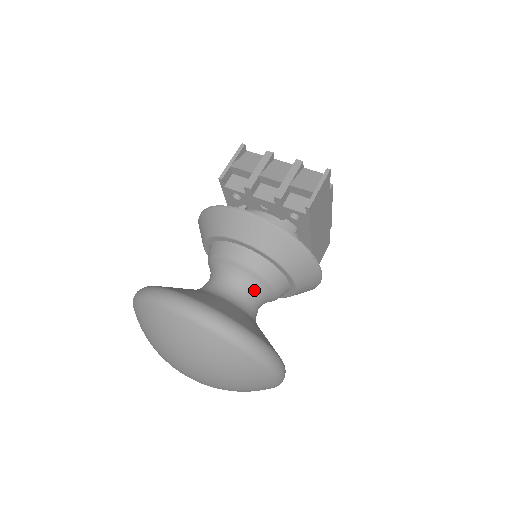
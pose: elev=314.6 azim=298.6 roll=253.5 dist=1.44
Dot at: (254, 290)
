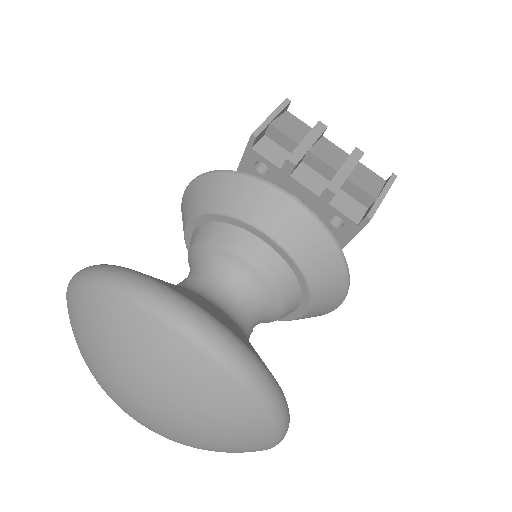
Dot at: (259, 307)
